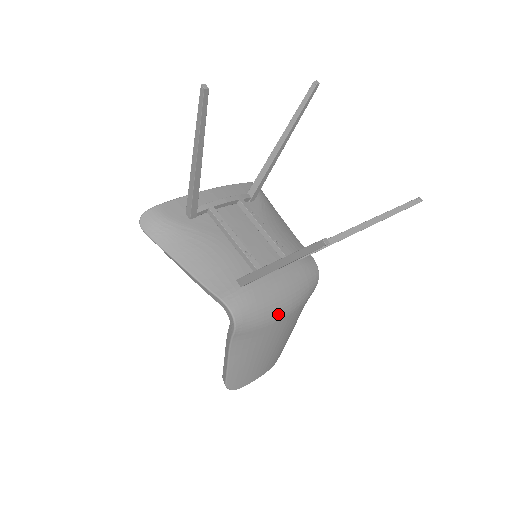
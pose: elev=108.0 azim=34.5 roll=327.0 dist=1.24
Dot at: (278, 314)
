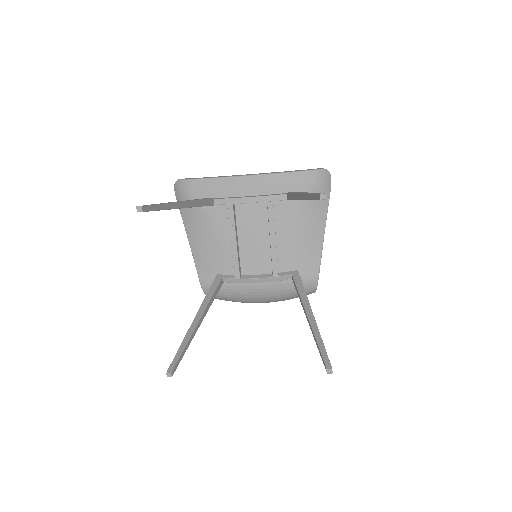
Dot at: (251, 302)
